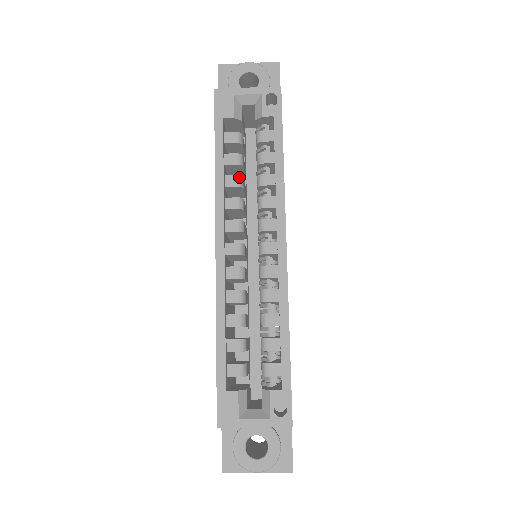
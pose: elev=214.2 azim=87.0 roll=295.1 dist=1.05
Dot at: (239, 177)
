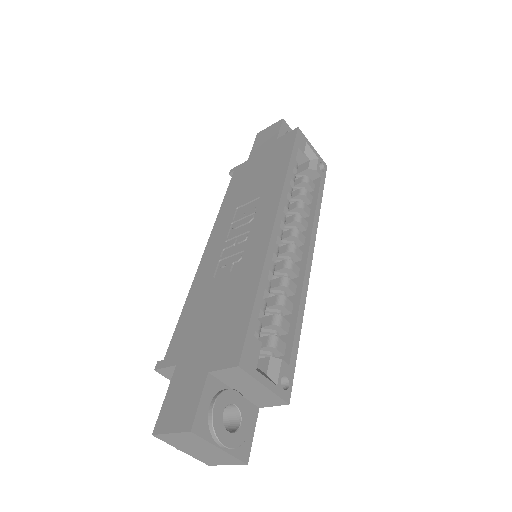
Dot at: (292, 190)
